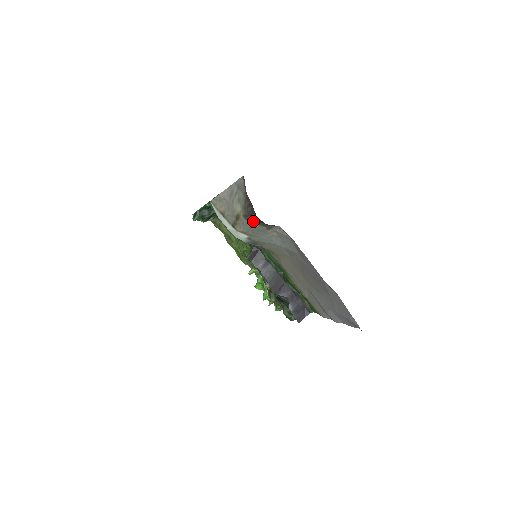
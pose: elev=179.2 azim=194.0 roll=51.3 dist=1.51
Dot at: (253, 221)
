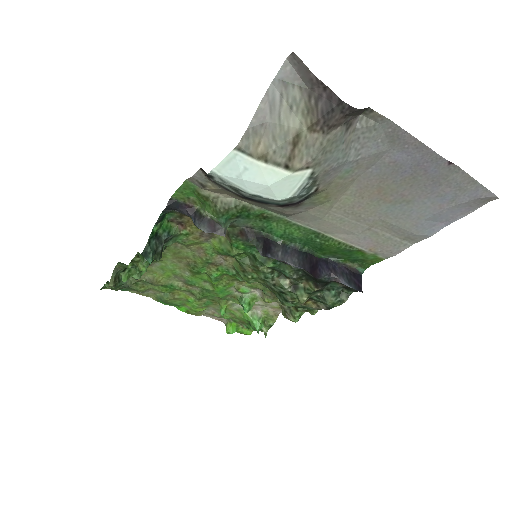
Dot at: (330, 123)
